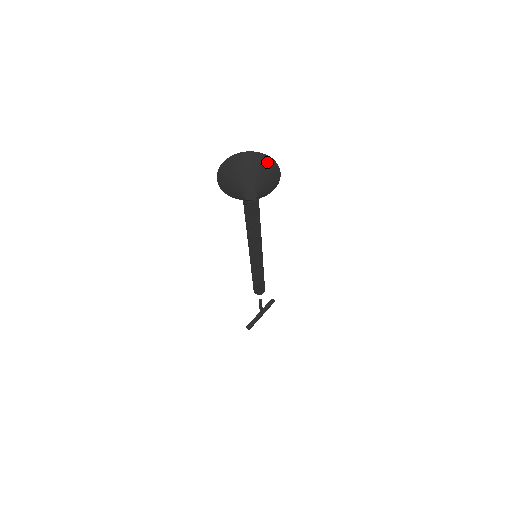
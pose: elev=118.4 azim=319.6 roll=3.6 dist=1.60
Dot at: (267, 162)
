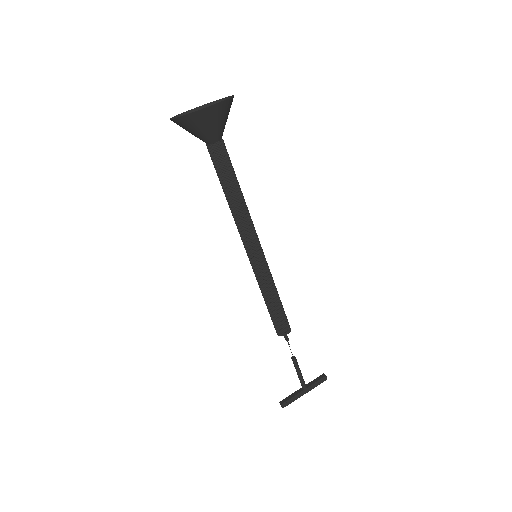
Dot at: occluded
